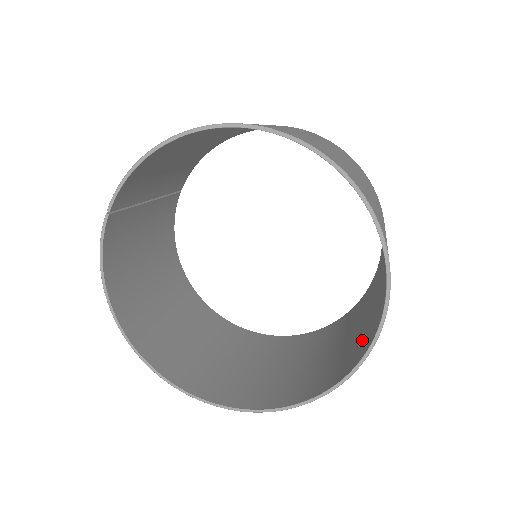
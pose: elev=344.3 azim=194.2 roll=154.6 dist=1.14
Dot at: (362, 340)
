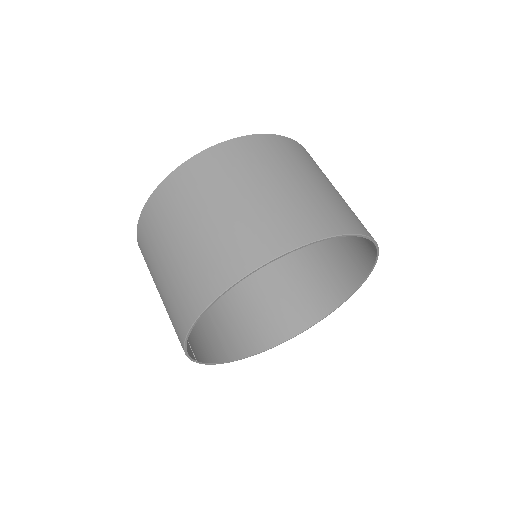
Dot at: occluded
